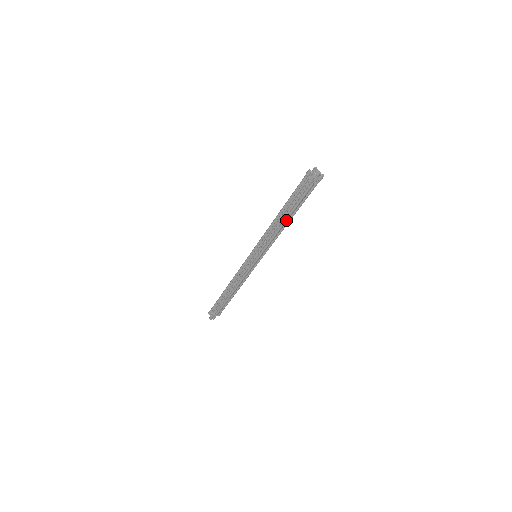
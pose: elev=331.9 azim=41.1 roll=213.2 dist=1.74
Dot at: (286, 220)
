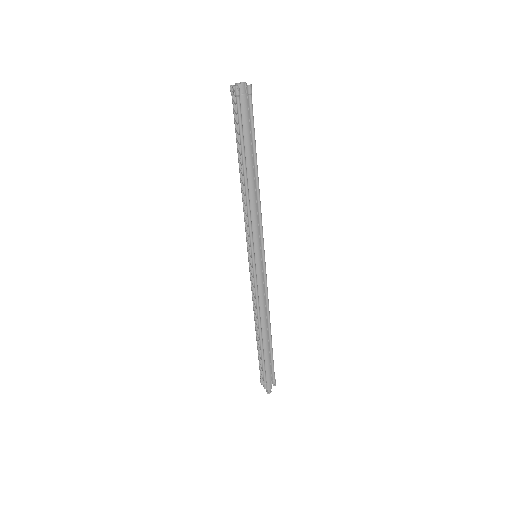
Dot at: (244, 173)
